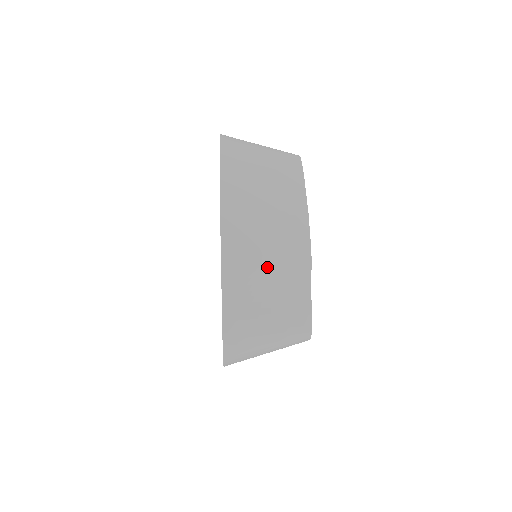
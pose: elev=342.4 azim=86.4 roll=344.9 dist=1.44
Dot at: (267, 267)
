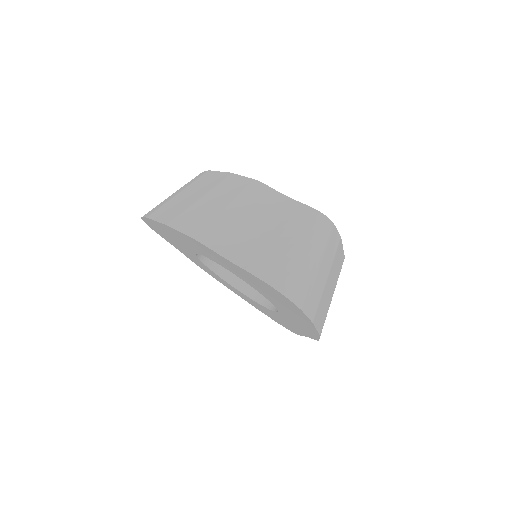
Dot at: occluded
